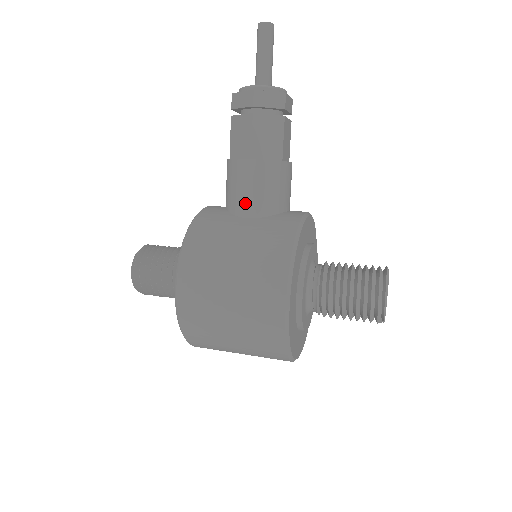
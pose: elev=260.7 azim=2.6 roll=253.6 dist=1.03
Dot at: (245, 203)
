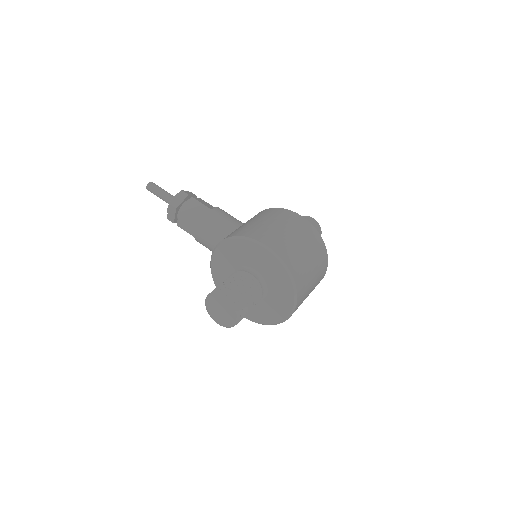
Dot at: (231, 223)
